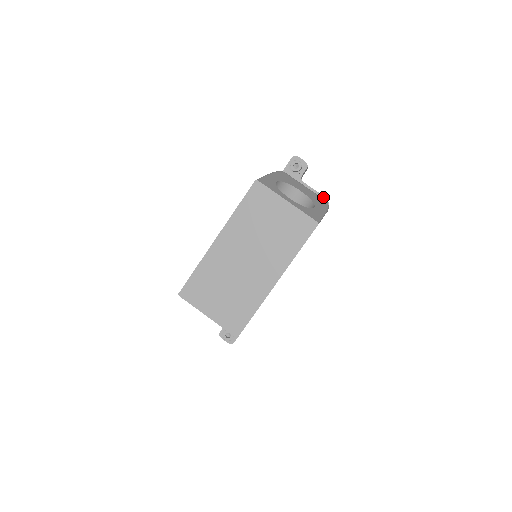
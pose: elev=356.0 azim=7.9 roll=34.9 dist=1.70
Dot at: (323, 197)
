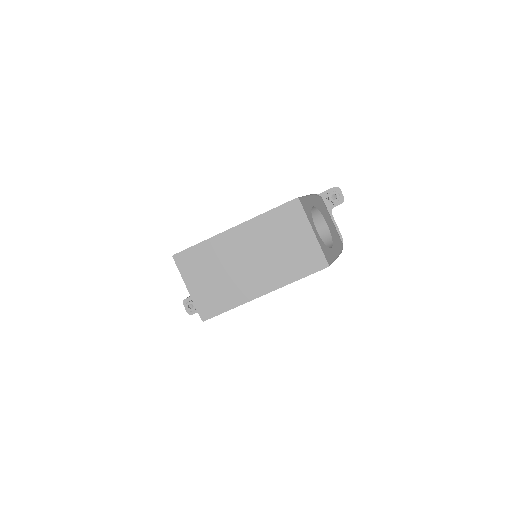
Dot at: (341, 236)
